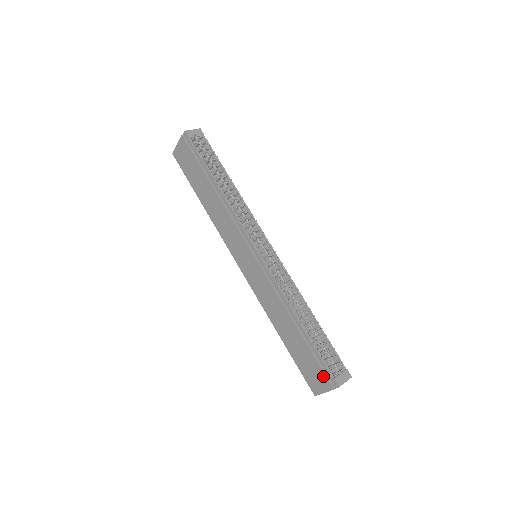
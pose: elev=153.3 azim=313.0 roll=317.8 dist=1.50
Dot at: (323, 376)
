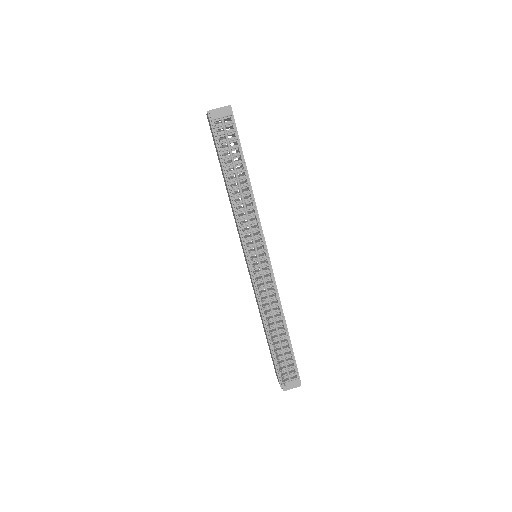
Dot at: (277, 375)
